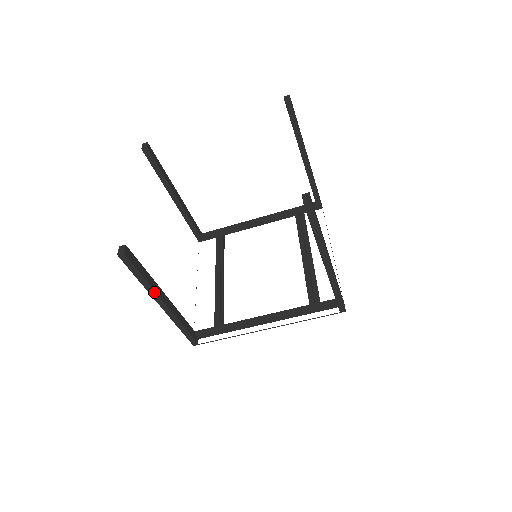
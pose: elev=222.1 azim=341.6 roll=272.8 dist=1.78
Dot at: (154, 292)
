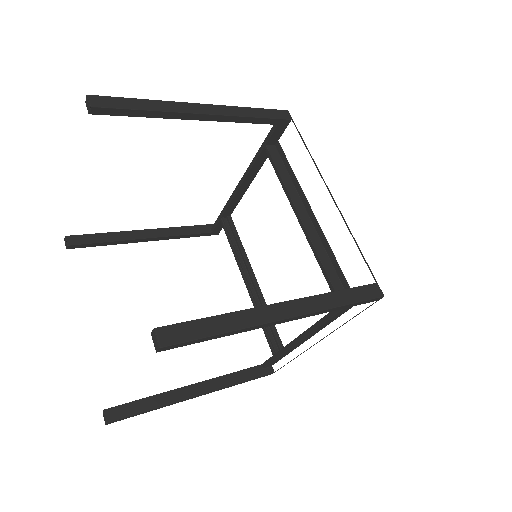
Dot at: (176, 402)
